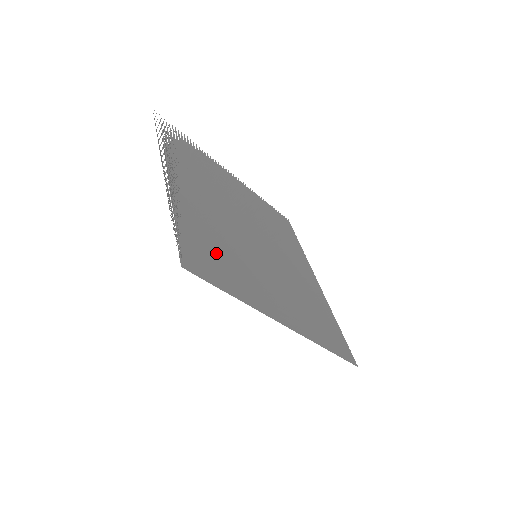
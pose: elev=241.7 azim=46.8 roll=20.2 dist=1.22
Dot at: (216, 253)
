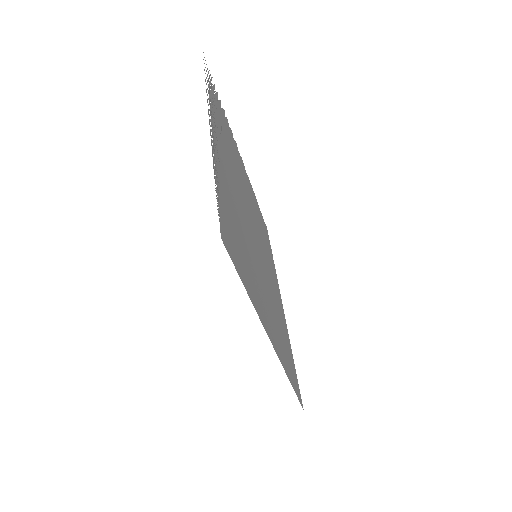
Dot at: (238, 237)
